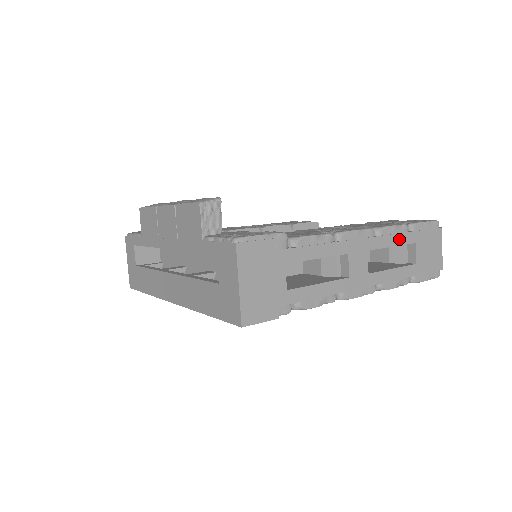
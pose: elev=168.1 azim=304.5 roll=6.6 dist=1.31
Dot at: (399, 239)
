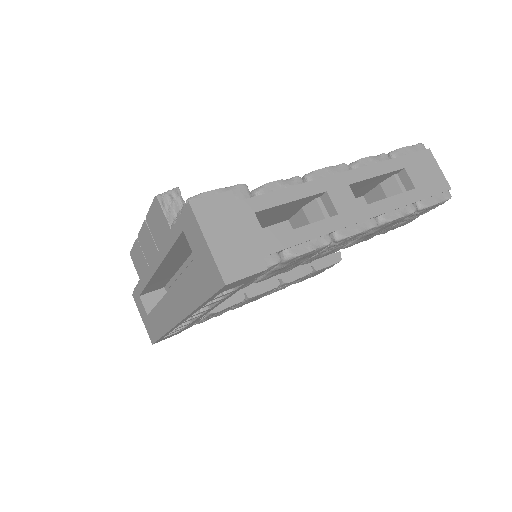
Dot at: (382, 168)
